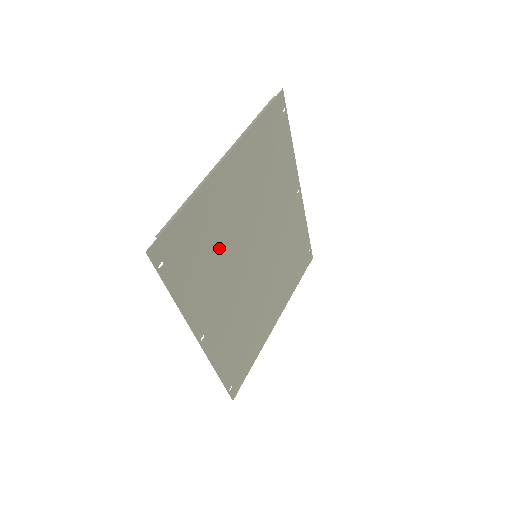
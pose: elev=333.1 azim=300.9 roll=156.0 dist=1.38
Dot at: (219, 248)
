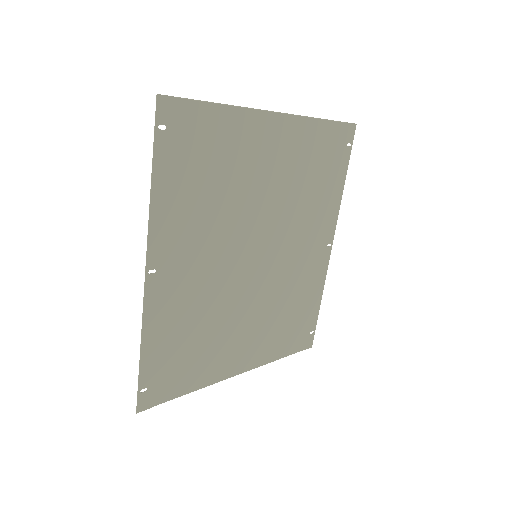
Dot at: (225, 193)
